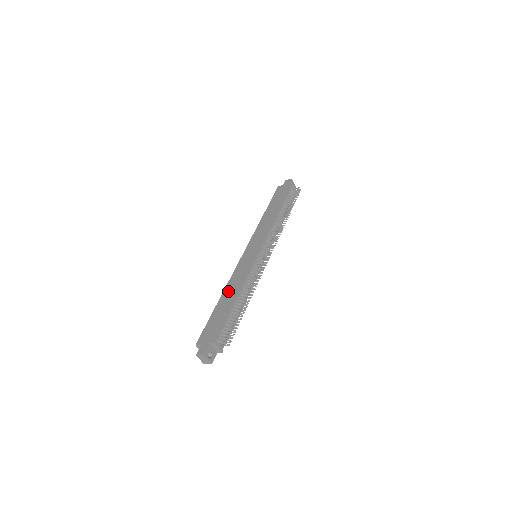
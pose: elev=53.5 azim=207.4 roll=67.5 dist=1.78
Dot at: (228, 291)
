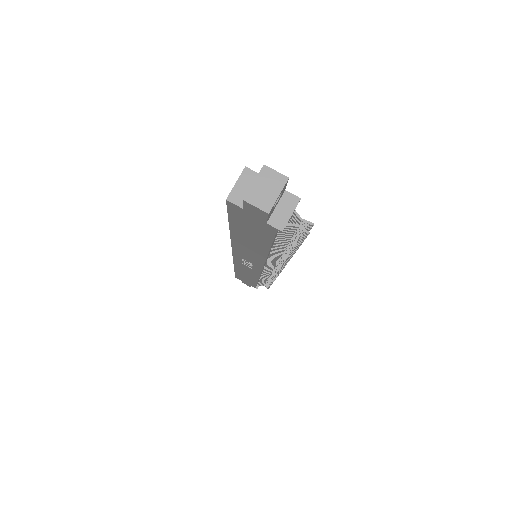
Dot at: occluded
